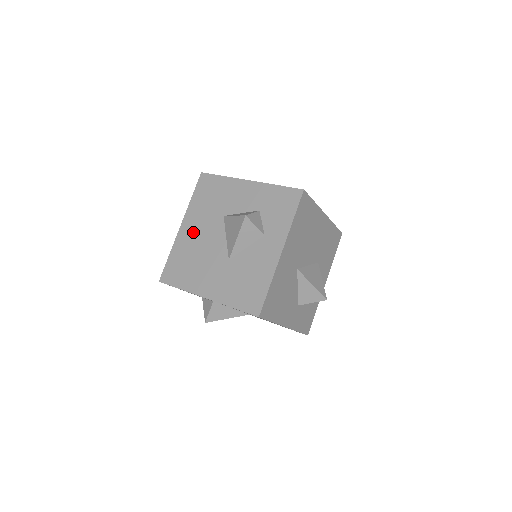
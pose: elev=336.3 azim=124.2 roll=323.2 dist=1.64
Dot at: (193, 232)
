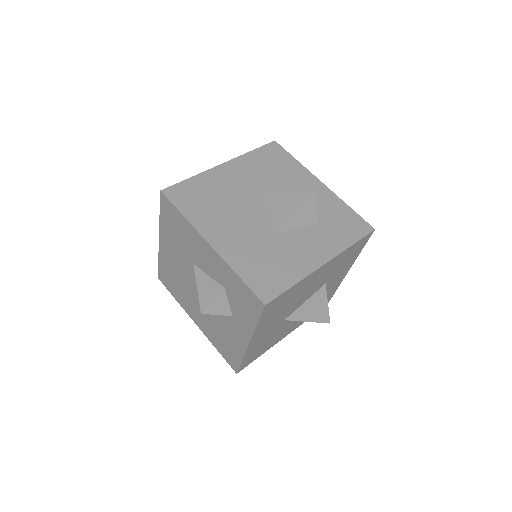
Dot at: (171, 257)
